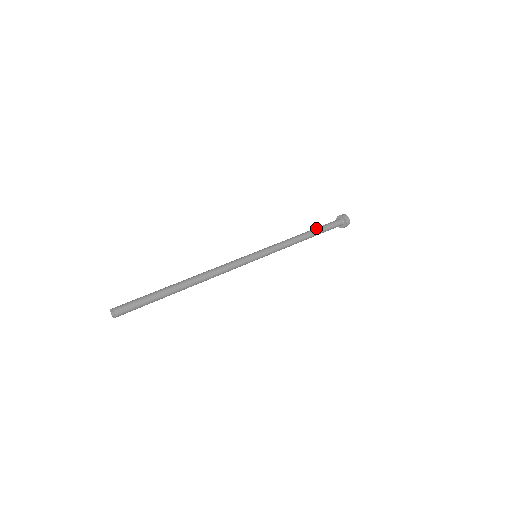
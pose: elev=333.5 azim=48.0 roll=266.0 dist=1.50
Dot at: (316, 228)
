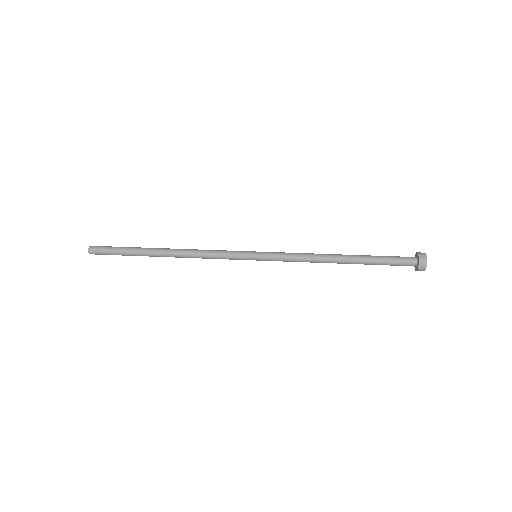
Dot at: (362, 255)
